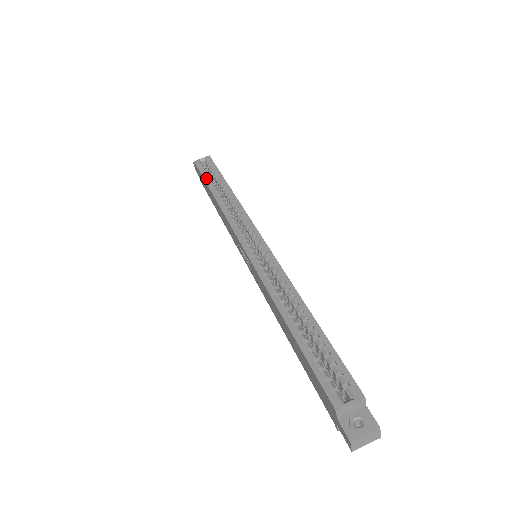
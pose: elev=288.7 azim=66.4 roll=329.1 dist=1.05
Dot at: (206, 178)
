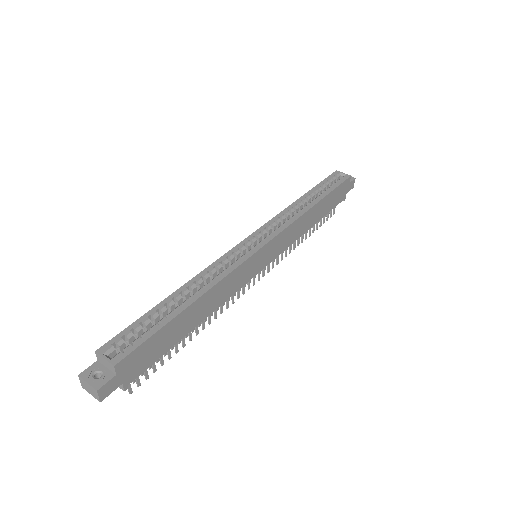
Dot at: (319, 185)
